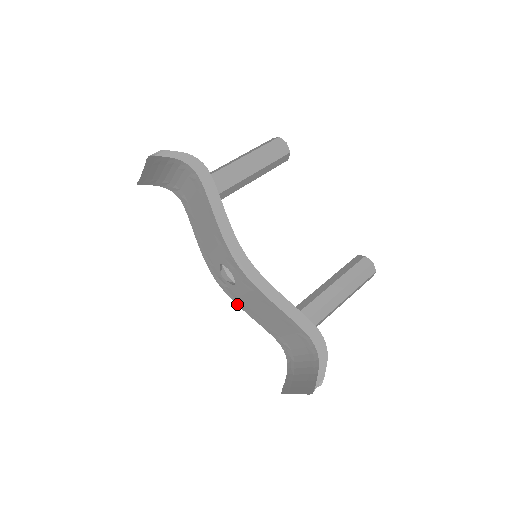
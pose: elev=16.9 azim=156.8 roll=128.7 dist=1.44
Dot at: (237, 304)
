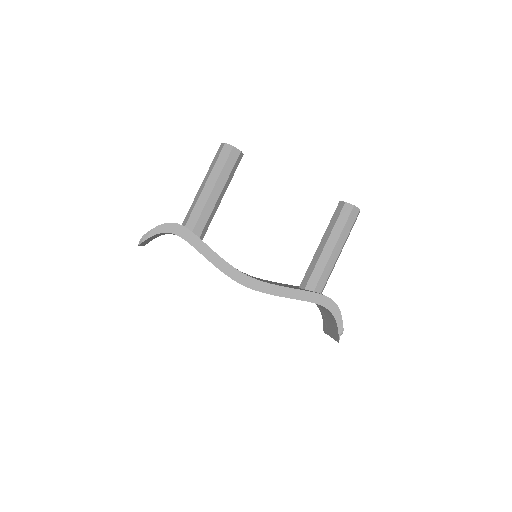
Dot at: occluded
